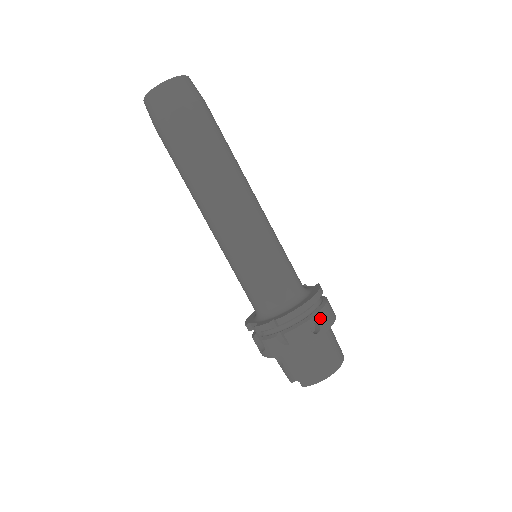
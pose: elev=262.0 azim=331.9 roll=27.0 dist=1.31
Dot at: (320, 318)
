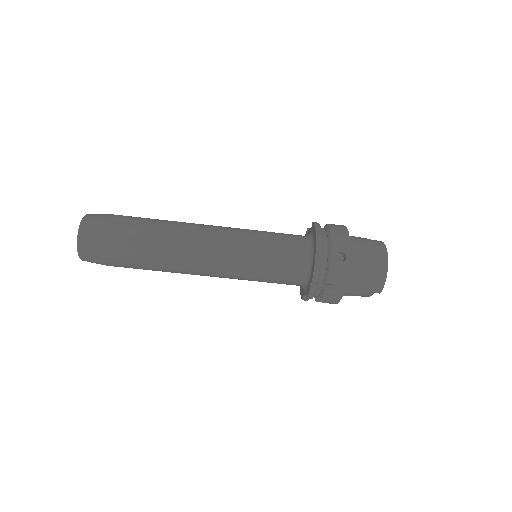
Dot at: (336, 247)
